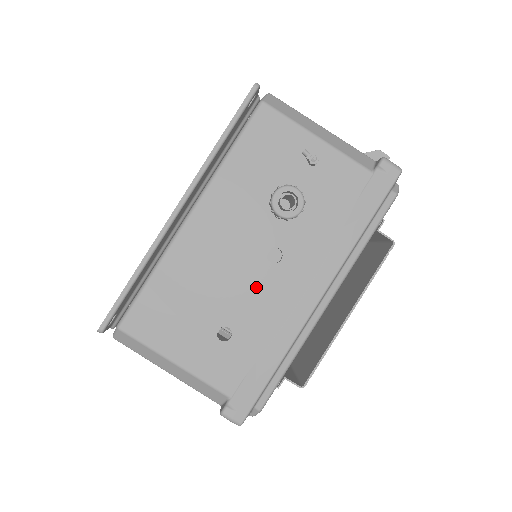
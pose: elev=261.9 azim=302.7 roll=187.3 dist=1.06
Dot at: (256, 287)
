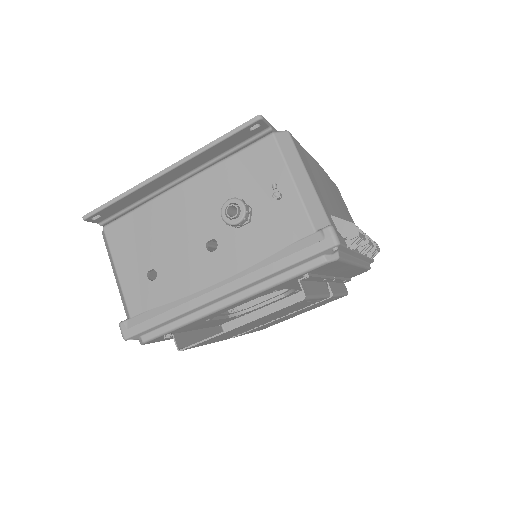
Dot at: (188, 258)
